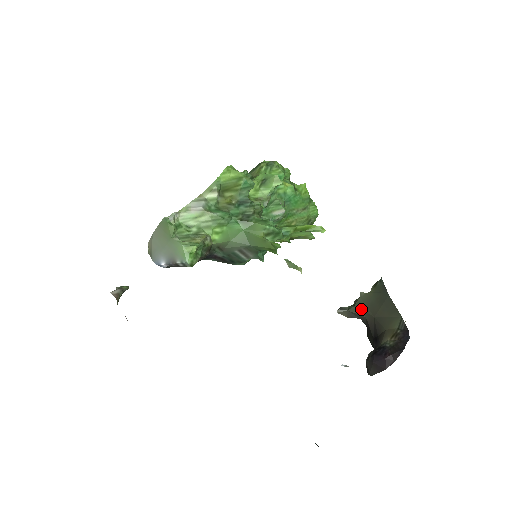
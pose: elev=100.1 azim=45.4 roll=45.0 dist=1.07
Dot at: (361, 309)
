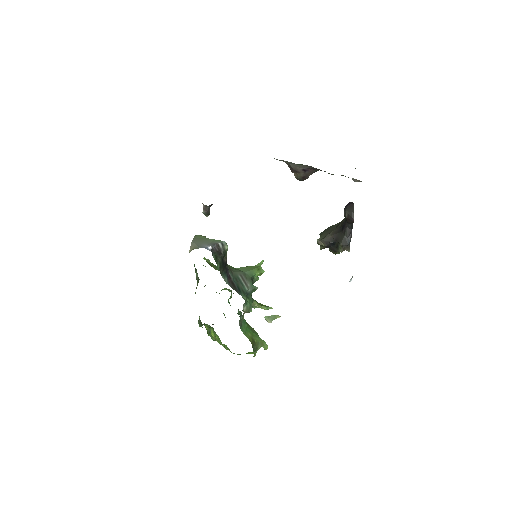
Dot at: (325, 237)
